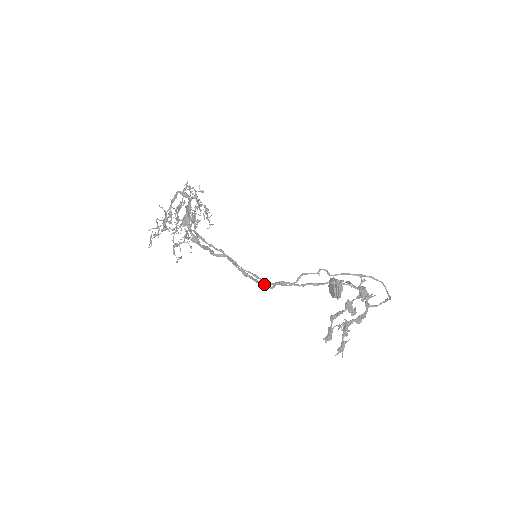
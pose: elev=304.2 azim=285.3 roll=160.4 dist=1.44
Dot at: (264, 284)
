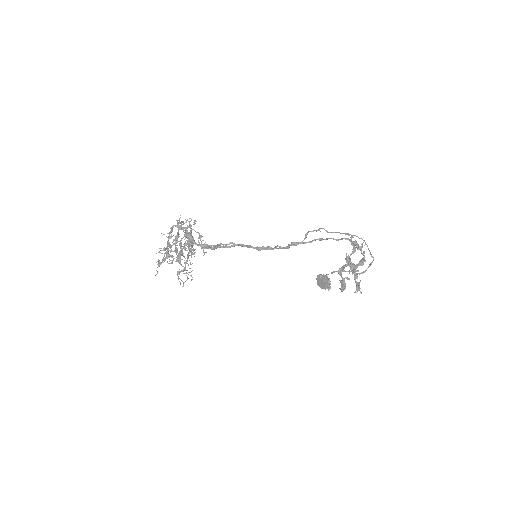
Dot at: (280, 247)
